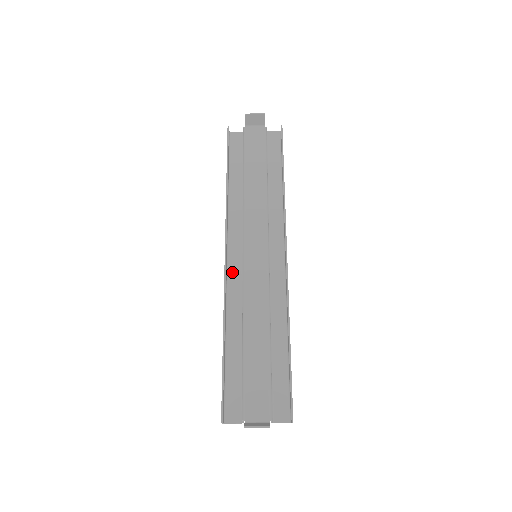
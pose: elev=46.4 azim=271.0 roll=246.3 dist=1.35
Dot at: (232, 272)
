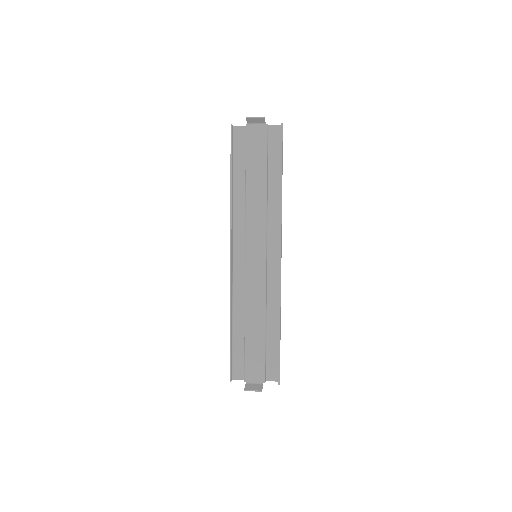
Dot at: (237, 268)
